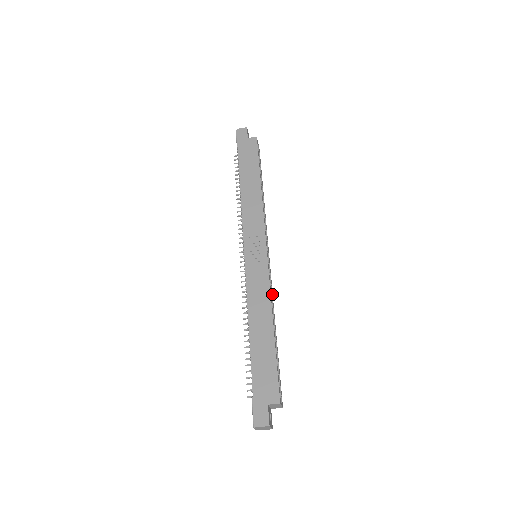
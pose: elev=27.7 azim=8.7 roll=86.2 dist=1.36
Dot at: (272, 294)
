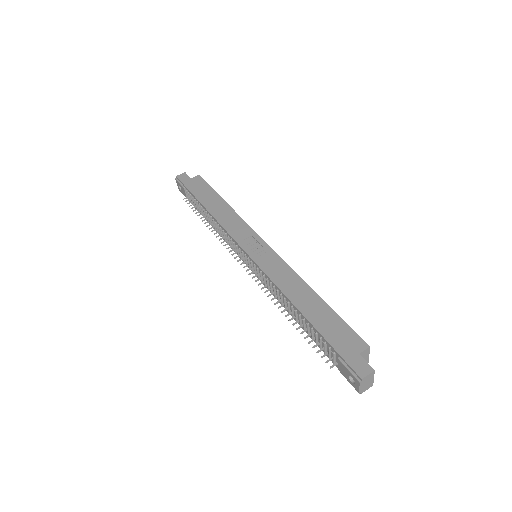
Dot at: occluded
